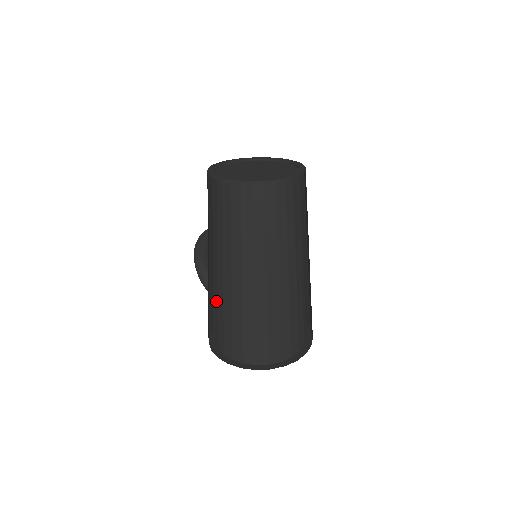
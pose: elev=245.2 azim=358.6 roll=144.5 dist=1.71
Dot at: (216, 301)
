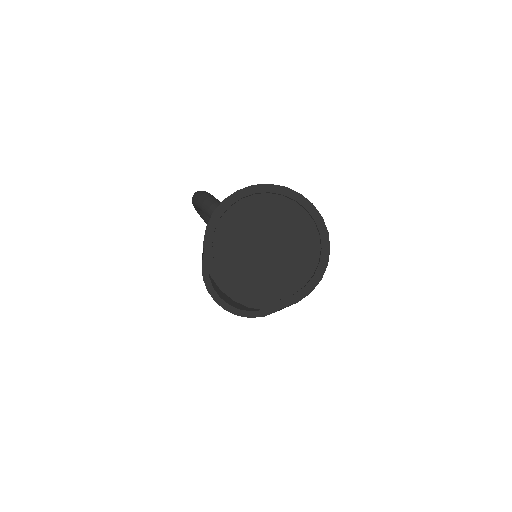
Dot at: occluded
